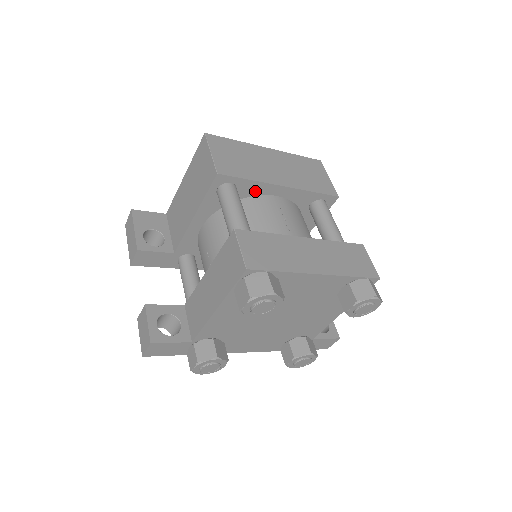
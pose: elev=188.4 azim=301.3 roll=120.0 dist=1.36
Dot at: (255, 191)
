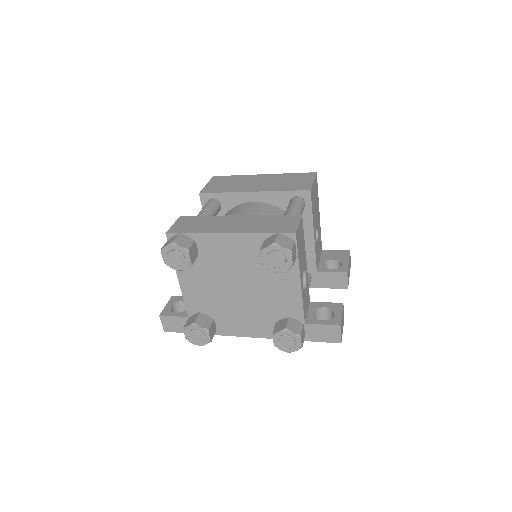
Dot at: (235, 201)
